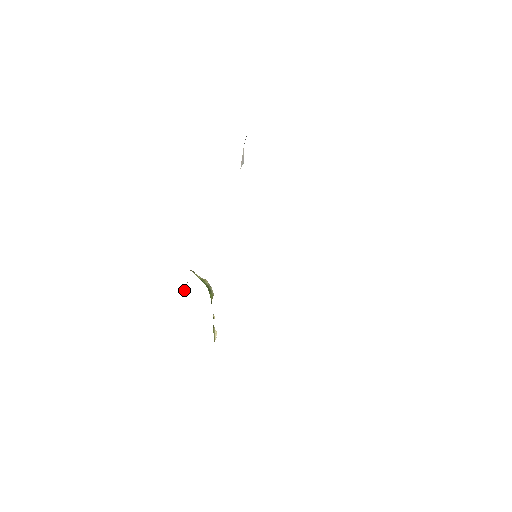
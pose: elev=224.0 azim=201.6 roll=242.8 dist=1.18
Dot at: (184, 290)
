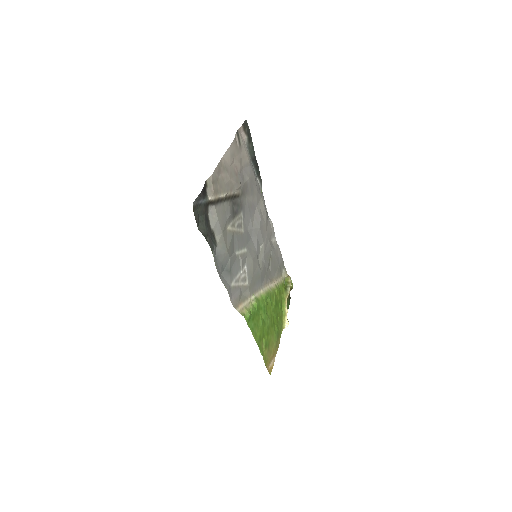
Dot at: occluded
